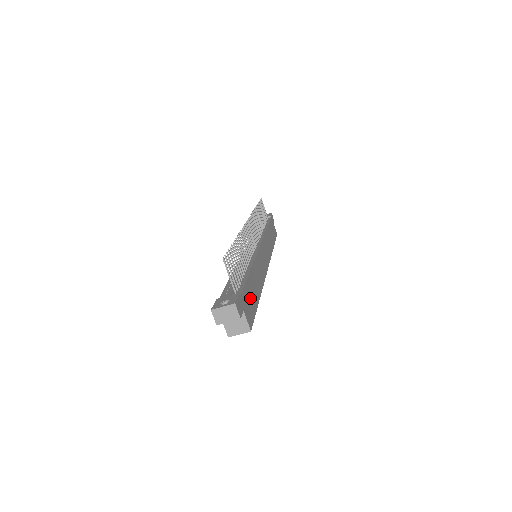
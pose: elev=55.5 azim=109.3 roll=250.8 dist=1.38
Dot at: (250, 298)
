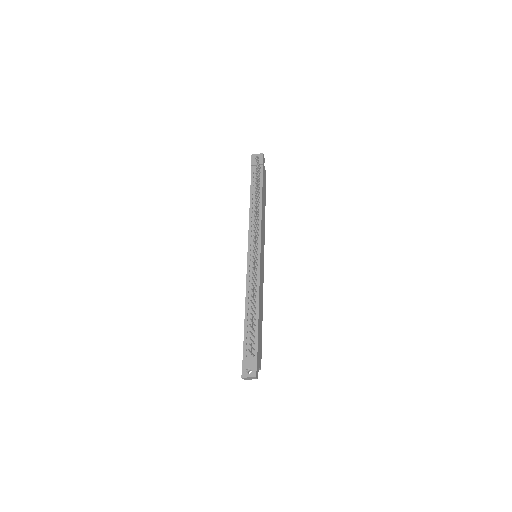
Dot at: (260, 342)
